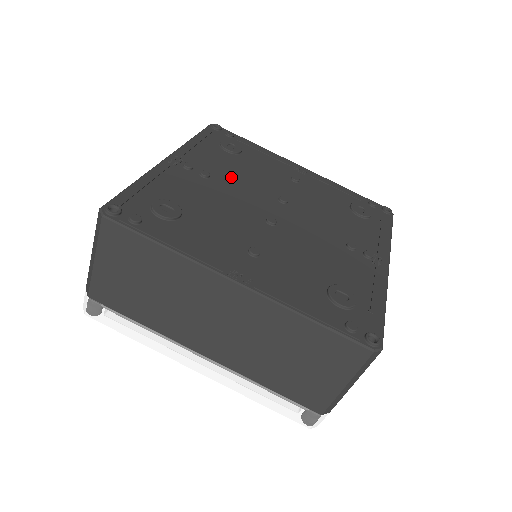
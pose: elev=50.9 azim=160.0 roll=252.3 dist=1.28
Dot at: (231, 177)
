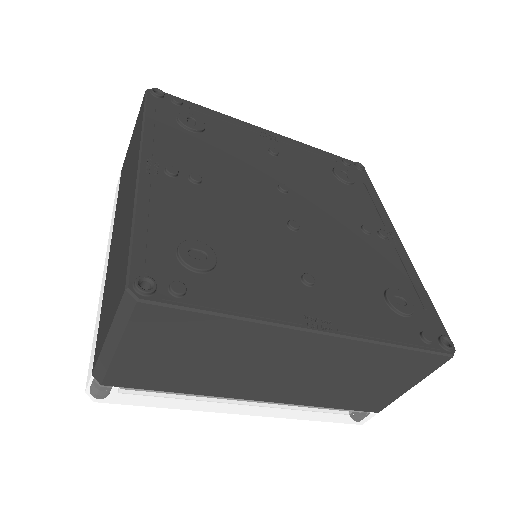
Dot at: (220, 172)
